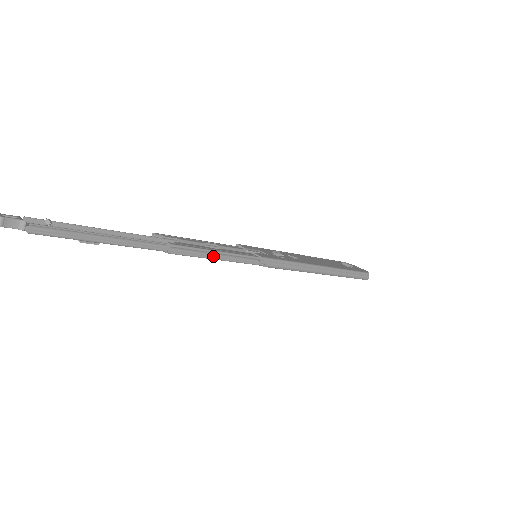
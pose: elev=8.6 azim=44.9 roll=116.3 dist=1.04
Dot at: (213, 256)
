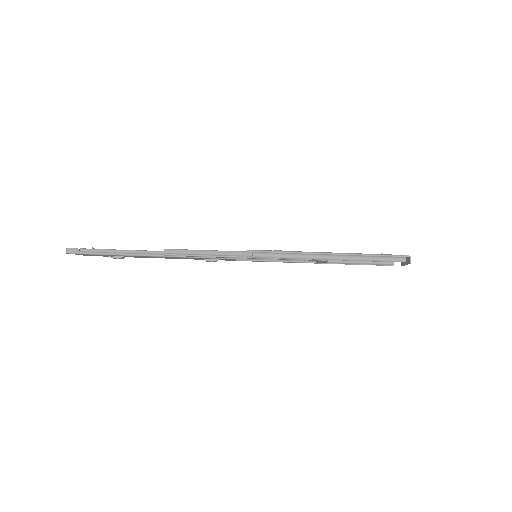
Dot at: (202, 254)
